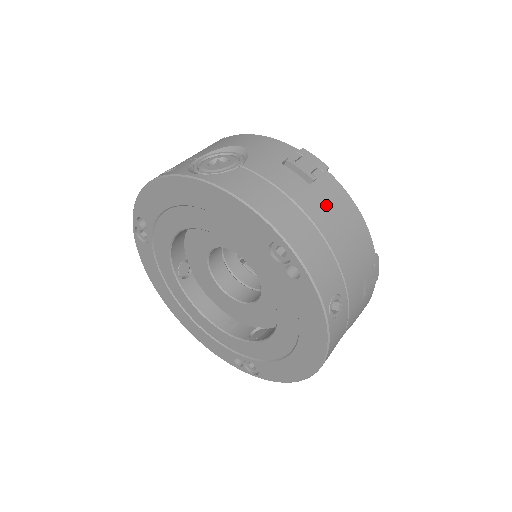
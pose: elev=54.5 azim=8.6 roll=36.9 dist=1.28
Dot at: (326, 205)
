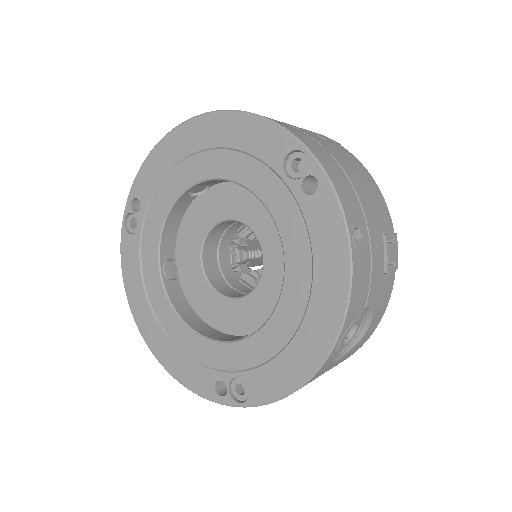
Dot at: (341, 154)
